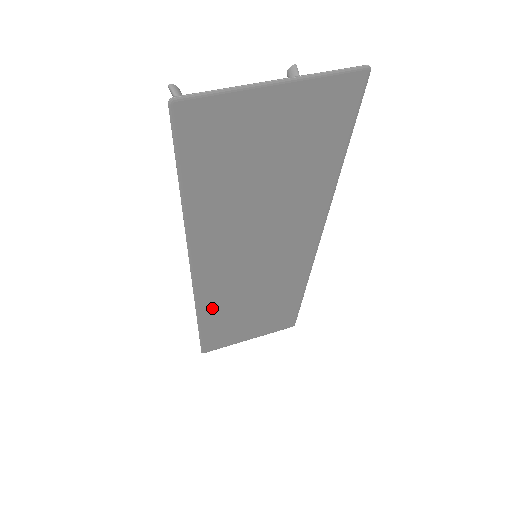
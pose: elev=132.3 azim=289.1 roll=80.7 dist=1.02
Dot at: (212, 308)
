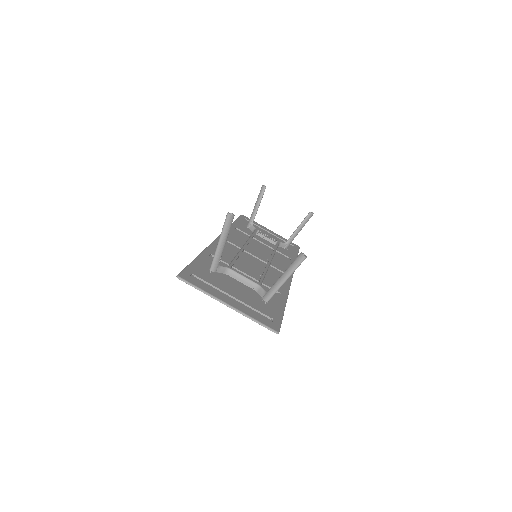
Dot at: (237, 232)
